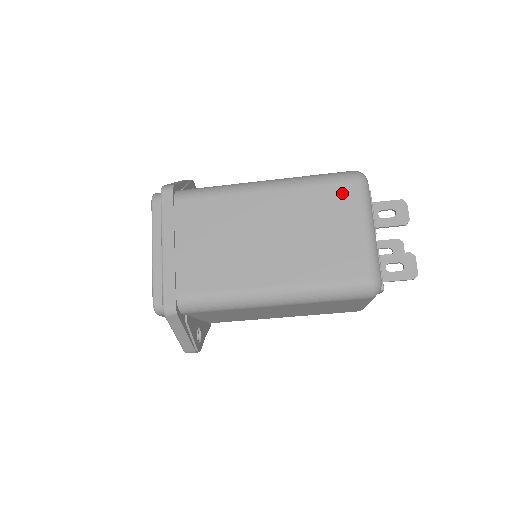
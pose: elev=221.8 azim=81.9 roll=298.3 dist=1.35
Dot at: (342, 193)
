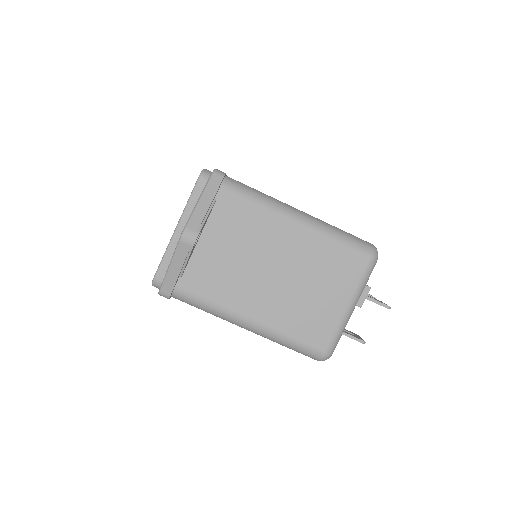
Dot at: occluded
